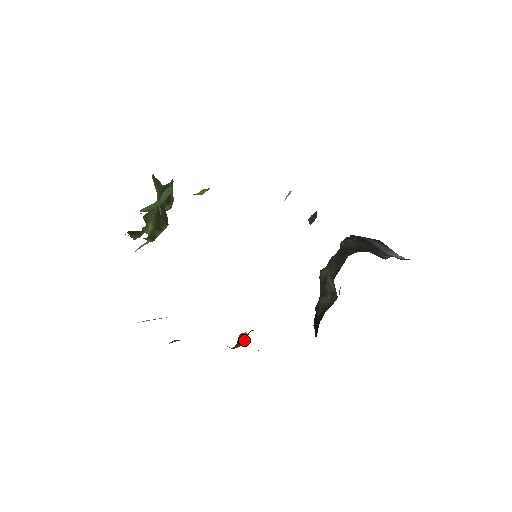
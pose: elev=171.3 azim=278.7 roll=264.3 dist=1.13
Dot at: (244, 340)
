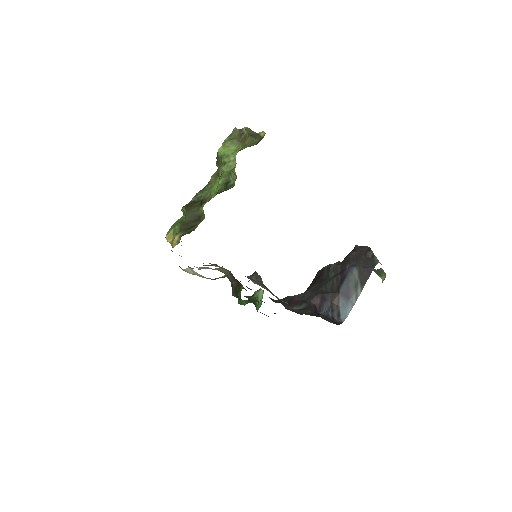
Dot at: occluded
